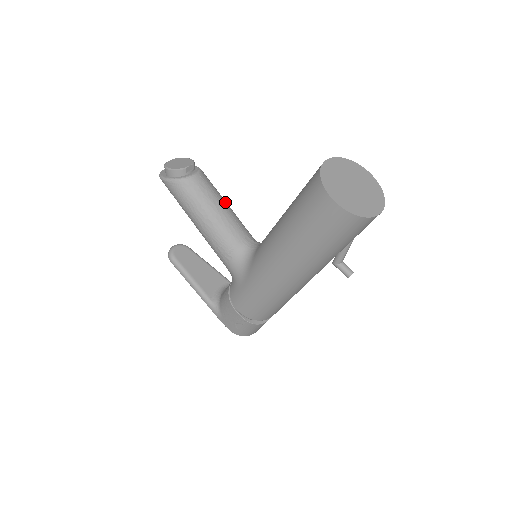
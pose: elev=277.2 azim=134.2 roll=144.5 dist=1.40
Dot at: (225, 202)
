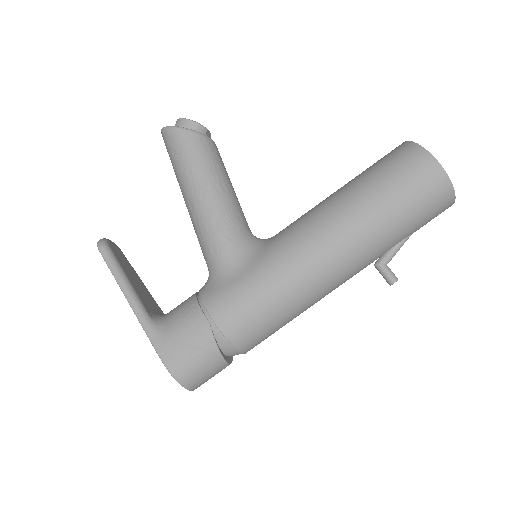
Dot at: occluded
